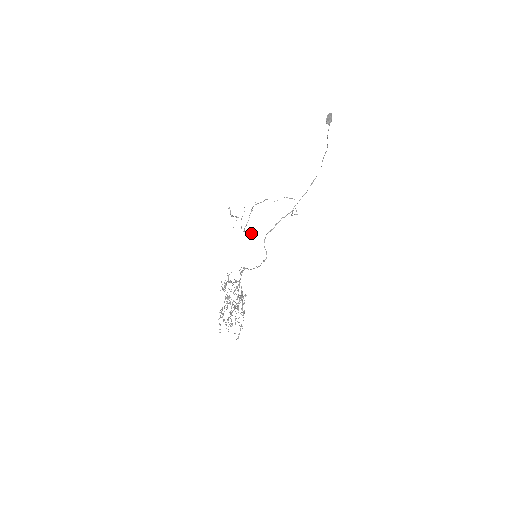
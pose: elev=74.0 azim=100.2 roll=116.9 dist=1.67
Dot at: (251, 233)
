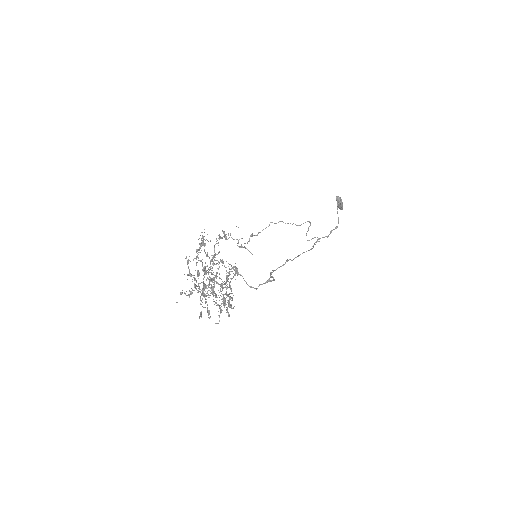
Dot at: (250, 252)
